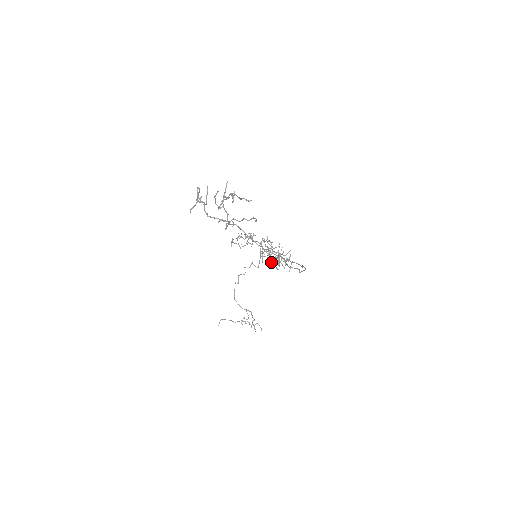
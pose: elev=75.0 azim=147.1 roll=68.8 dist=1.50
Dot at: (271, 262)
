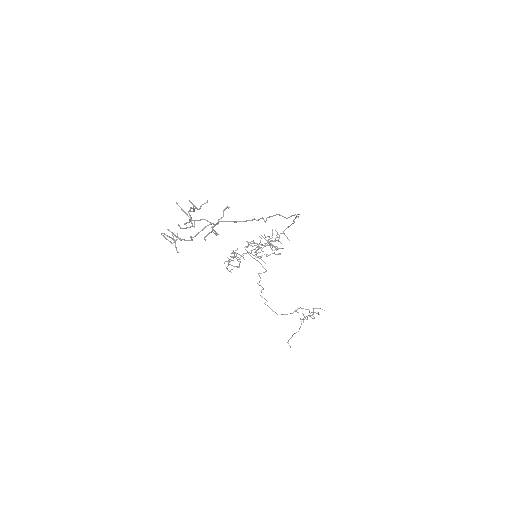
Dot at: occluded
